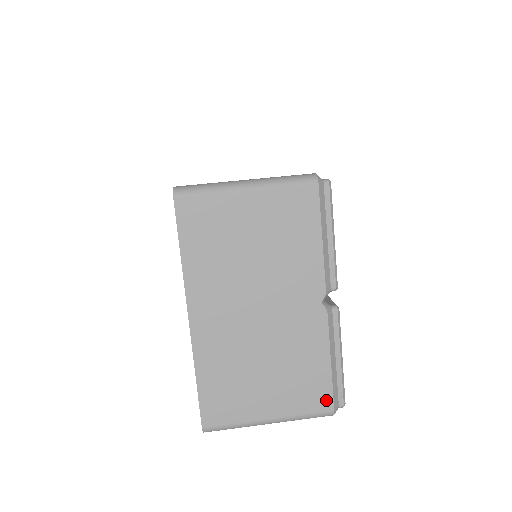
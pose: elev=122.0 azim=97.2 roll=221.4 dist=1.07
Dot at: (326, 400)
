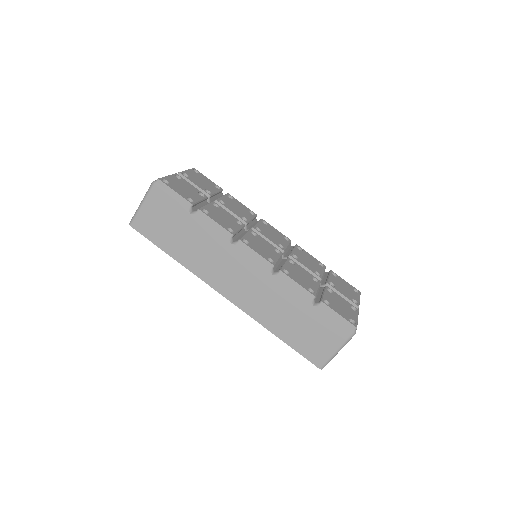
Dot at: occluded
